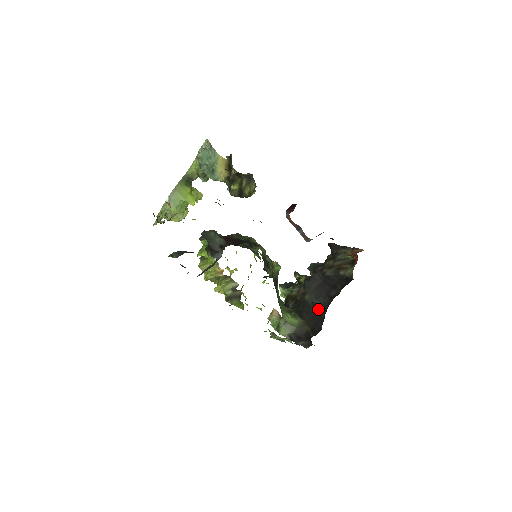
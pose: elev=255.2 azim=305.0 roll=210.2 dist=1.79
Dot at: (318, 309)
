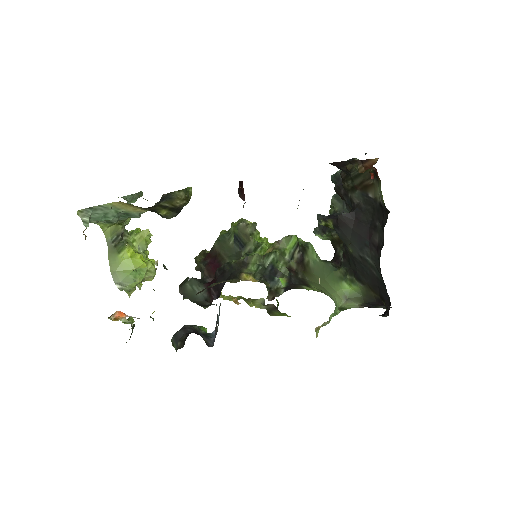
Dot at: (371, 268)
